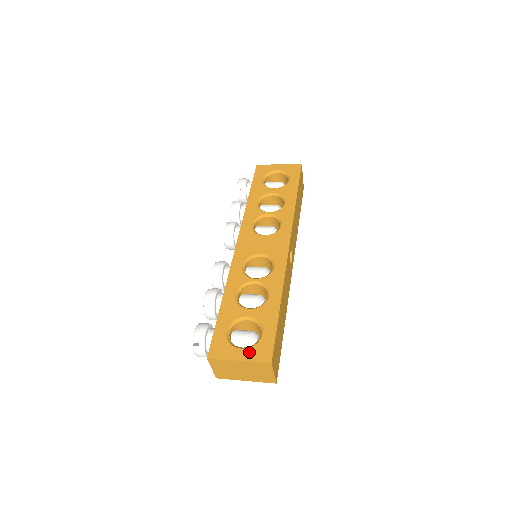
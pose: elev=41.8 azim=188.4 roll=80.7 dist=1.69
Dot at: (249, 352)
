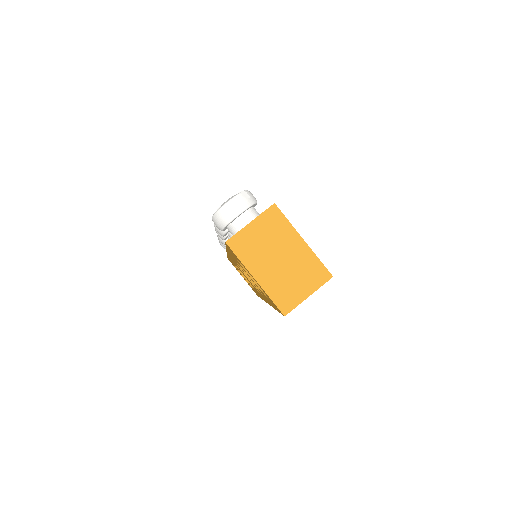
Dot at: occluded
